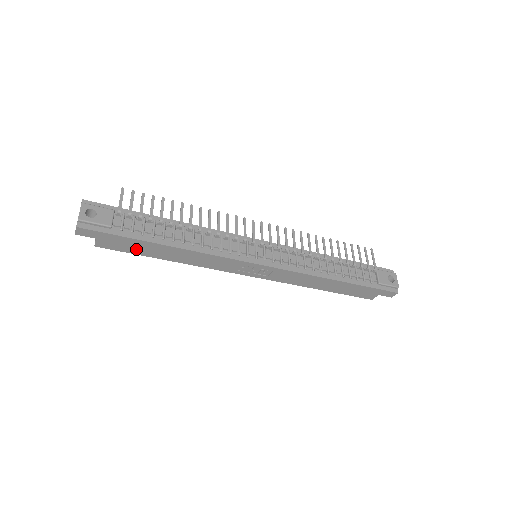
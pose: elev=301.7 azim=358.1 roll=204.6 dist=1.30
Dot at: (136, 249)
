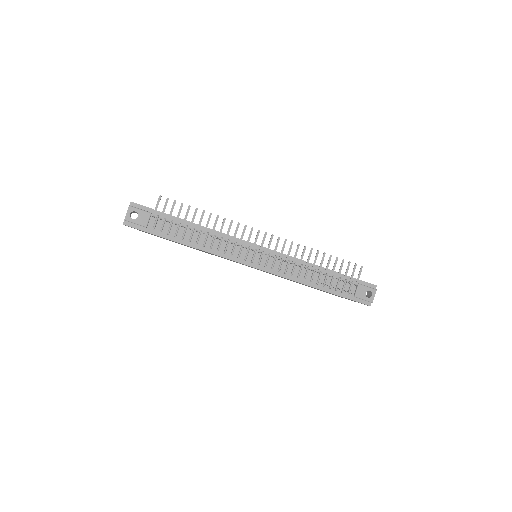
Dot at: occluded
